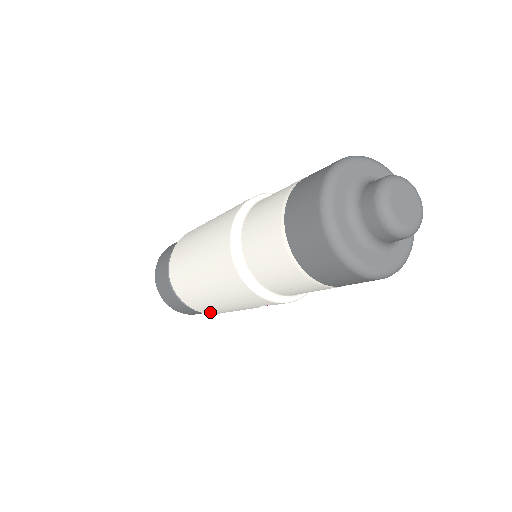
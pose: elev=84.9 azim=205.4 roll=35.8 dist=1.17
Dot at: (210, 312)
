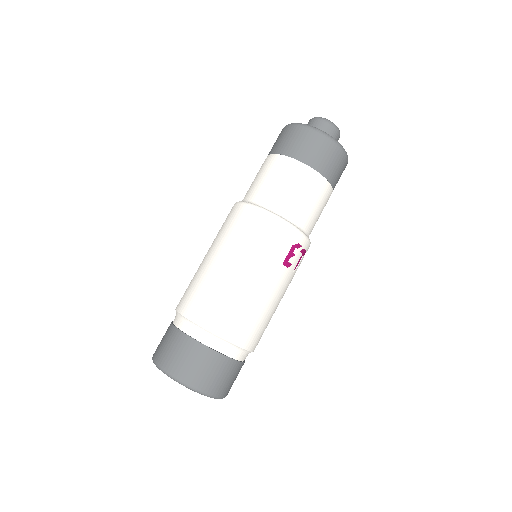
Dot at: (239, 330)
